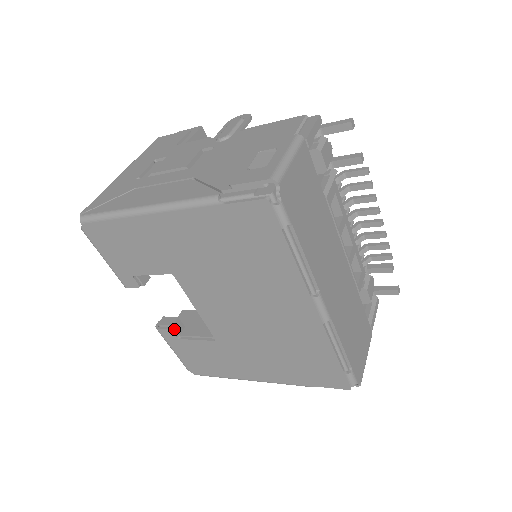
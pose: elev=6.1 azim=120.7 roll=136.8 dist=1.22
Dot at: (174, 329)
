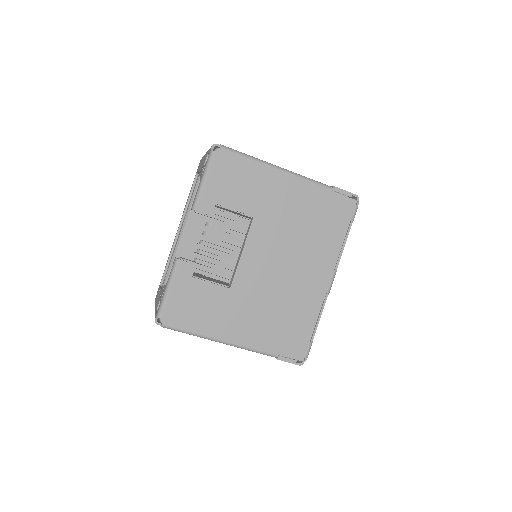
Dot at: (193, 267)
